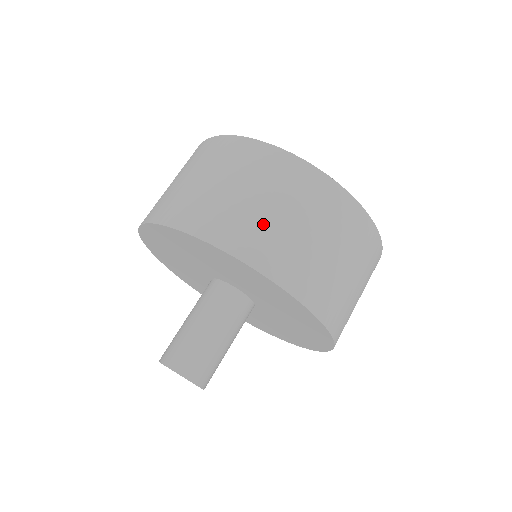
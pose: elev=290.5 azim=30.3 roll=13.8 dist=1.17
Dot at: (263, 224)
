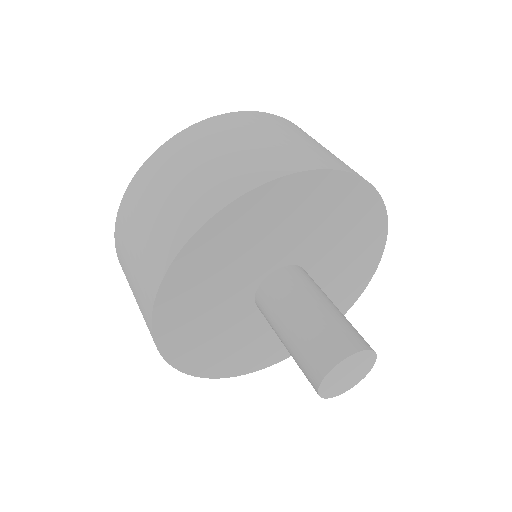
Dot at: (277, 148)
